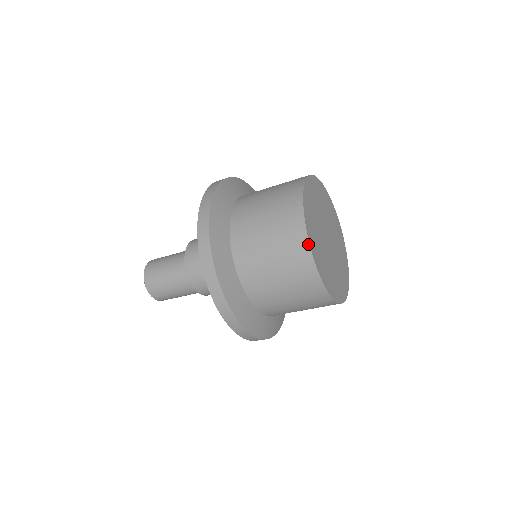
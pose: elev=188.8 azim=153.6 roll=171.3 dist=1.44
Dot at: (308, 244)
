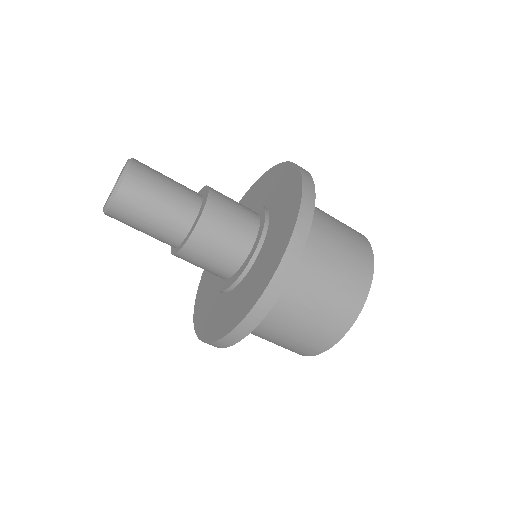
Dot at: occluded
